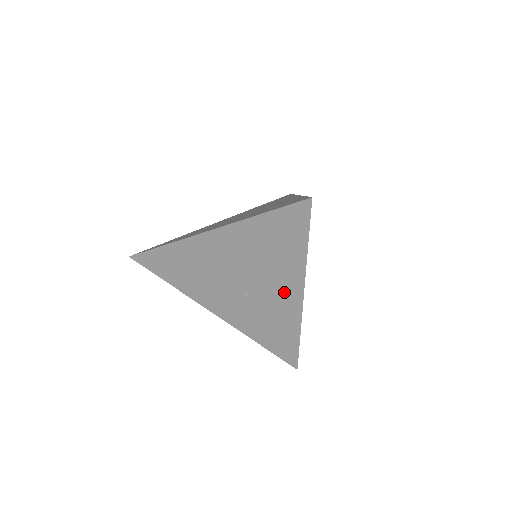
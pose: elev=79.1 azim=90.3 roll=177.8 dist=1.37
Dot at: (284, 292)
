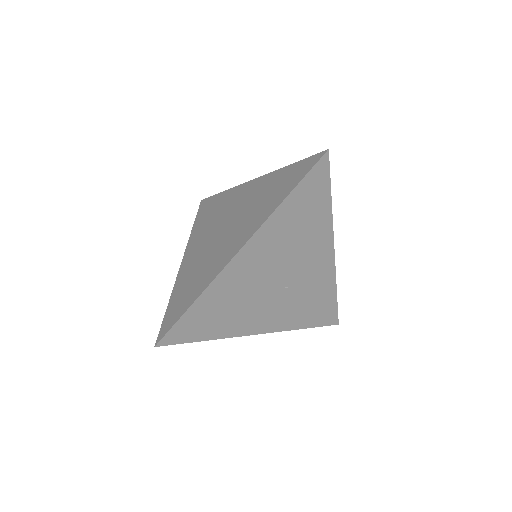
Dot at: (318, 259)
